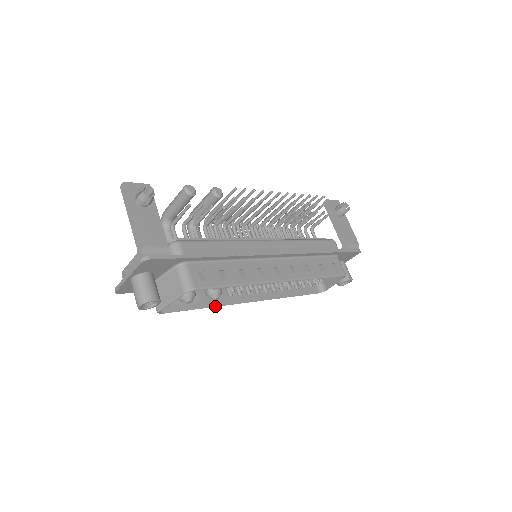
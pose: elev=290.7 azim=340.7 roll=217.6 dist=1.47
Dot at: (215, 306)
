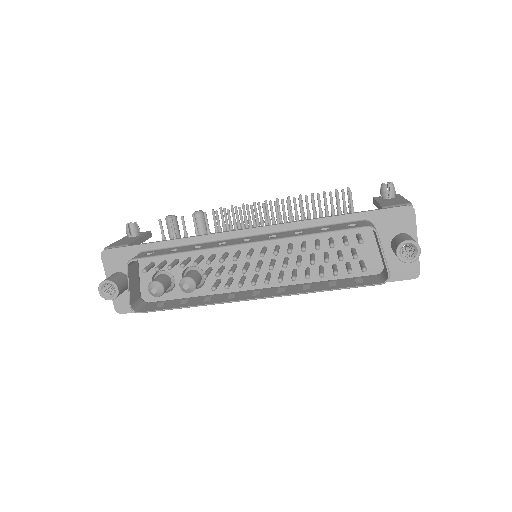
Dot at: (201, 305)
